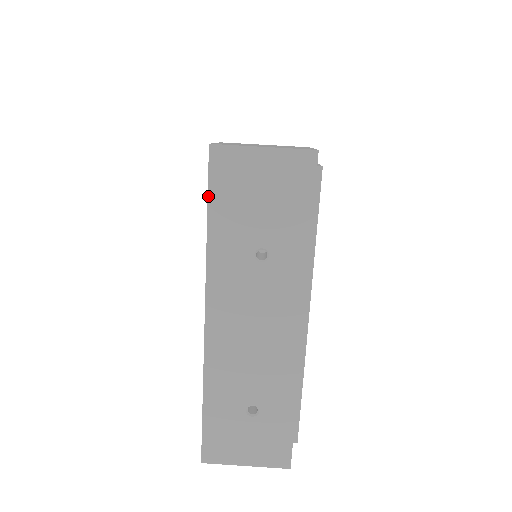
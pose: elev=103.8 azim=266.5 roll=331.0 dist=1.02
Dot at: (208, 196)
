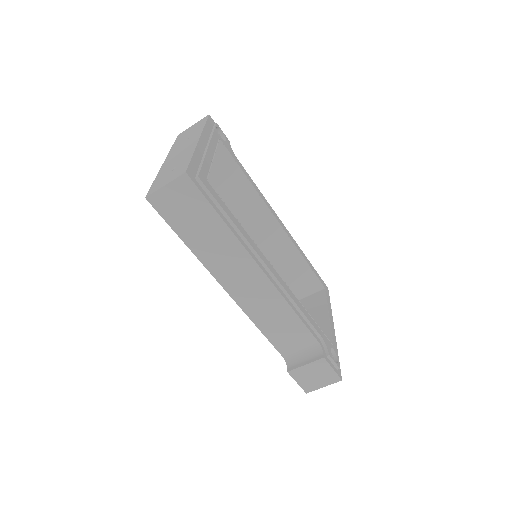
Dot at: occluded
